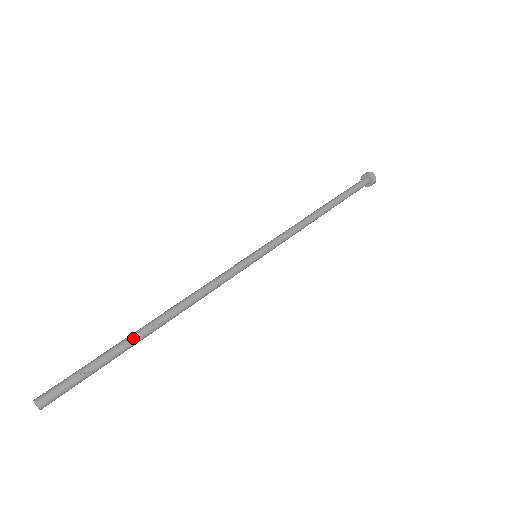
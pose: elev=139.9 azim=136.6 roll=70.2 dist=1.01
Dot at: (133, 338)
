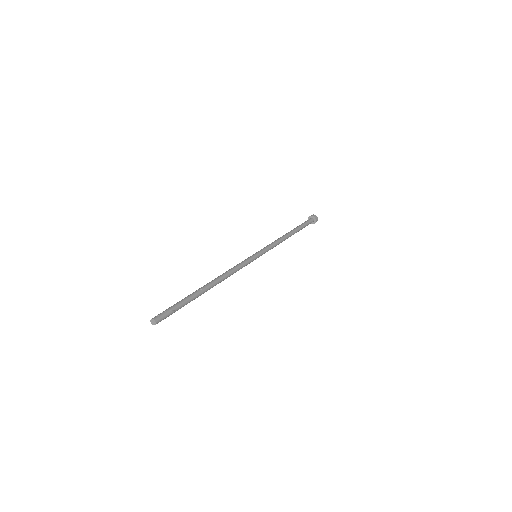
Dot at: (199, 294)
